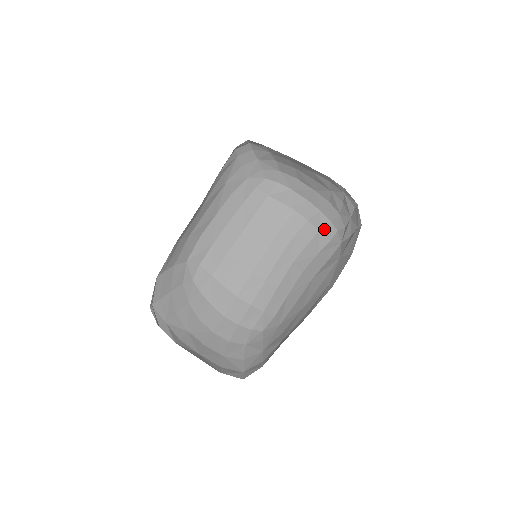
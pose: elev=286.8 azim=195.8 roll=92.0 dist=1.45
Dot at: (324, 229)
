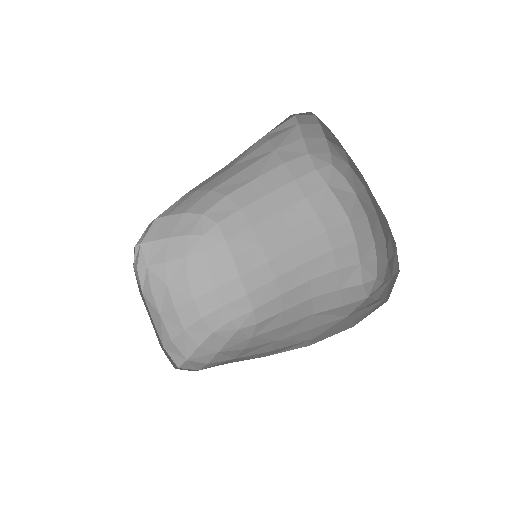
Dot at: (366, 265)
